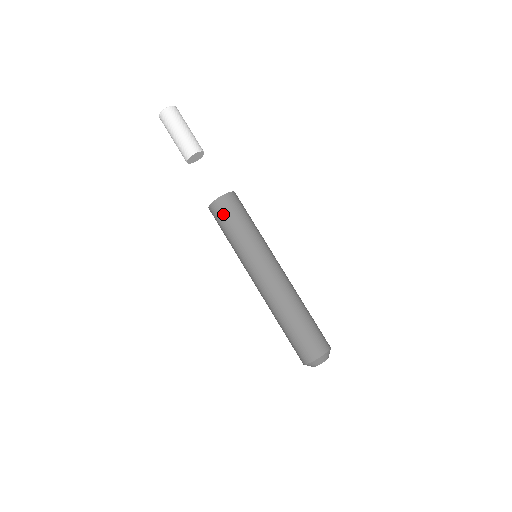
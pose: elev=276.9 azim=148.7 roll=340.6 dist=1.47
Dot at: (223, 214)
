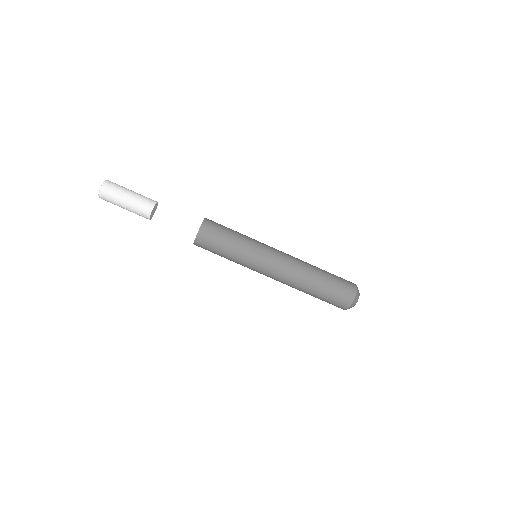
Dot at: occluded
